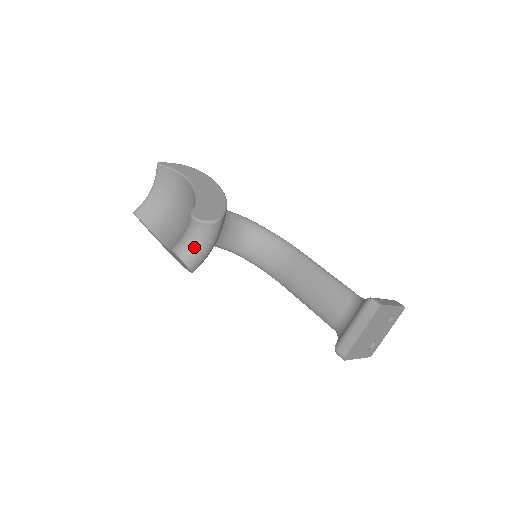
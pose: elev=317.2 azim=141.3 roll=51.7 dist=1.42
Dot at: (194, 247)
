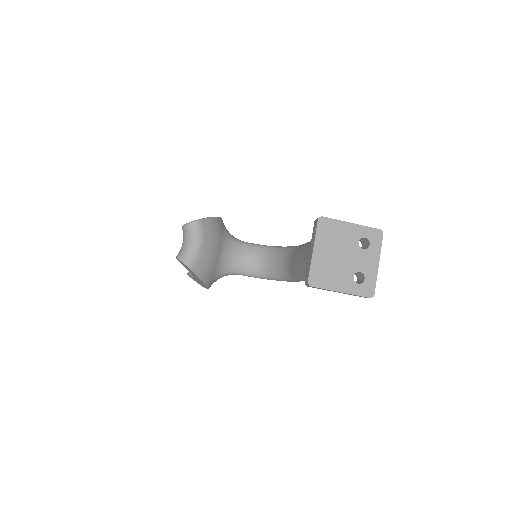
Dot at: (185, 247)
